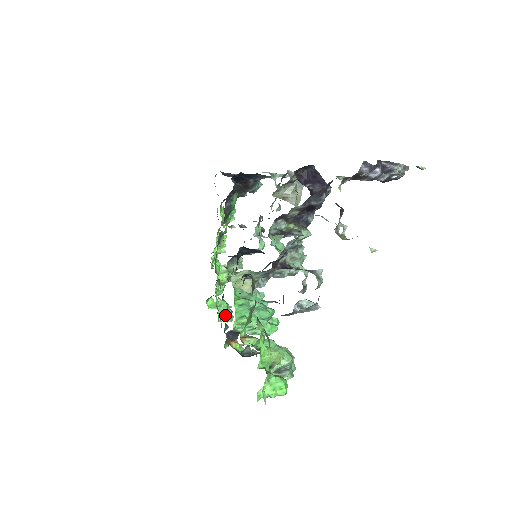
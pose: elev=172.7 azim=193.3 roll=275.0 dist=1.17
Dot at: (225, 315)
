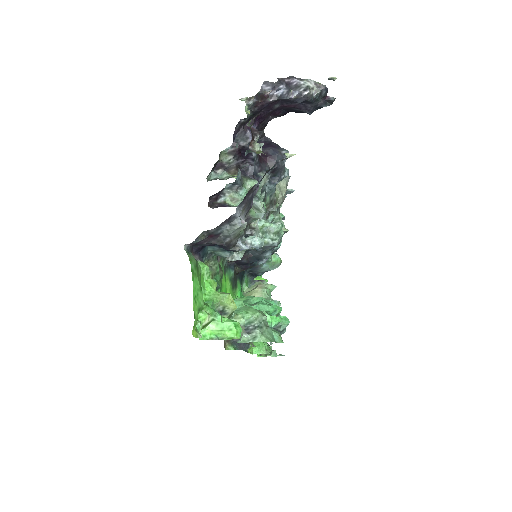
Dot at: (259, 346)
